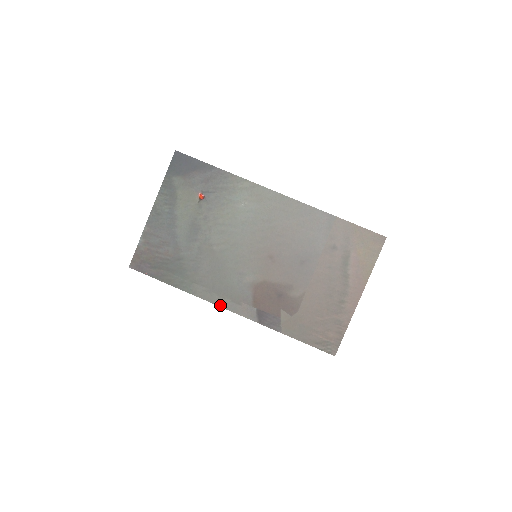
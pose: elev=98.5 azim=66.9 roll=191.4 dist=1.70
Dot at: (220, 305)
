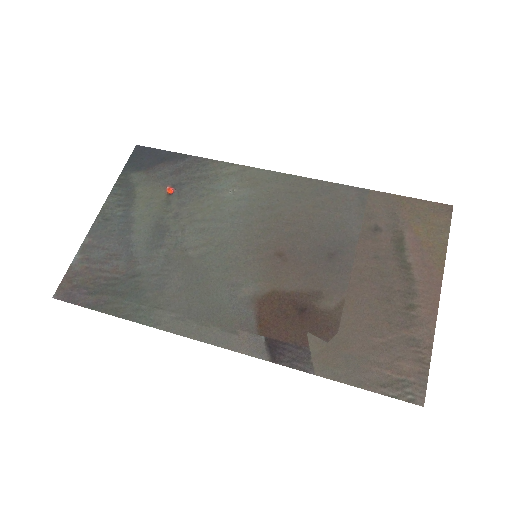
Dot at: (201, 339)
